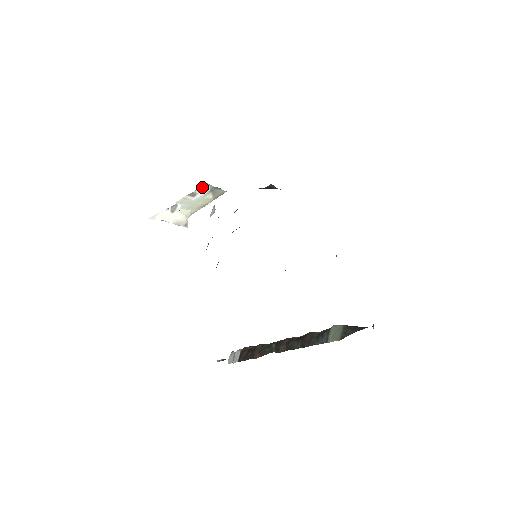
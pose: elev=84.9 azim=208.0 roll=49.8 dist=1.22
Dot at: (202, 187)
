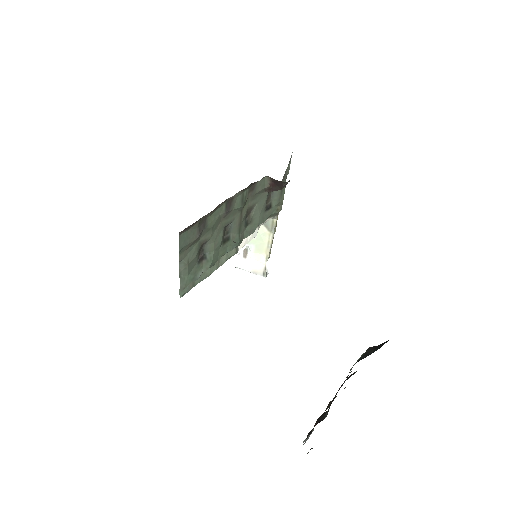
Dot at: occluded
